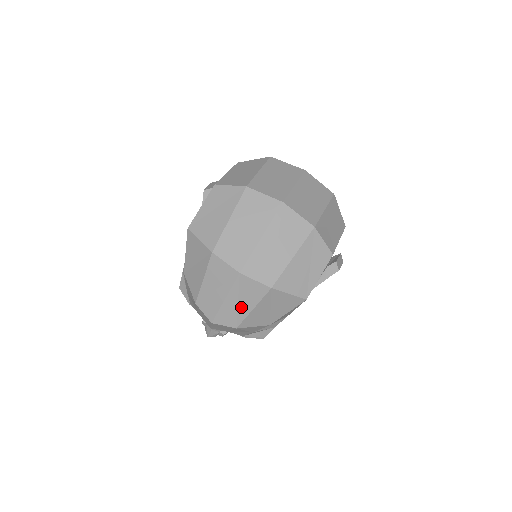
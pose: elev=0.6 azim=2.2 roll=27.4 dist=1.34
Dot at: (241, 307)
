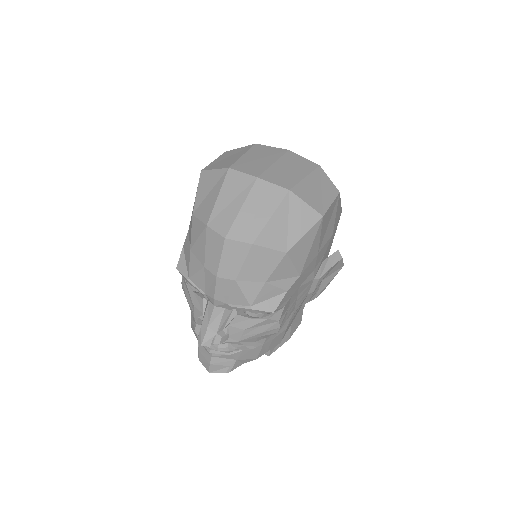
Dot at: (258, 216)
